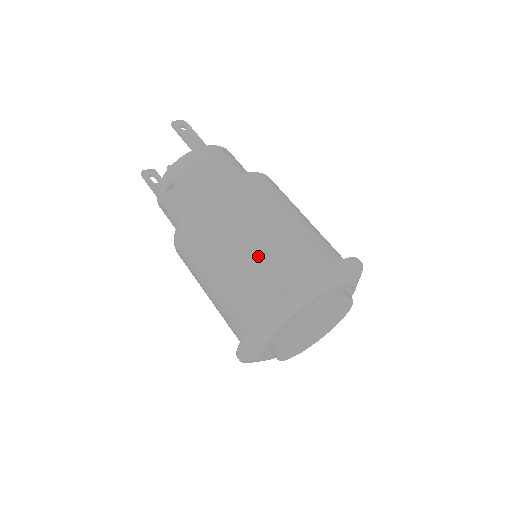
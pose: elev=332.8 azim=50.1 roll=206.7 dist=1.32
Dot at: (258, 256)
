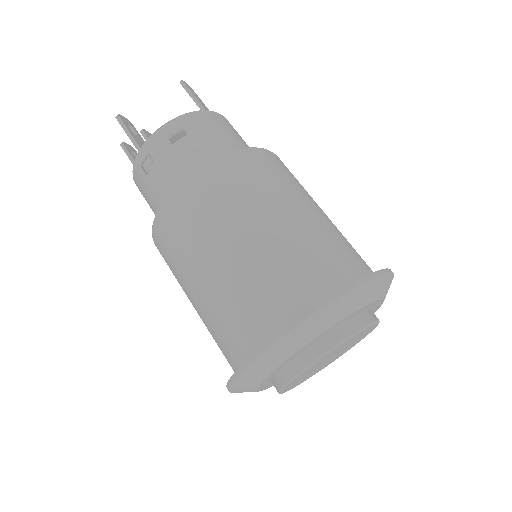
Dot at: (312, 234)
